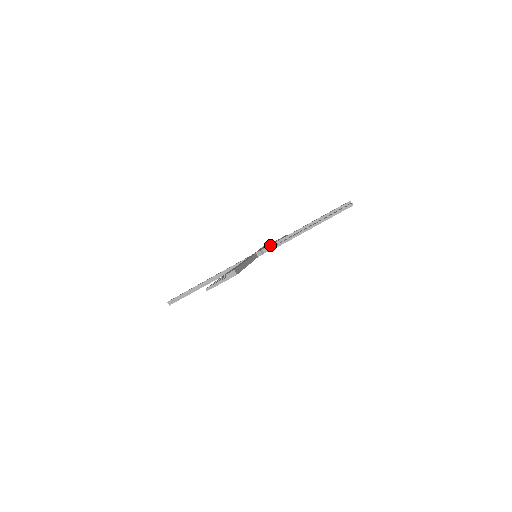
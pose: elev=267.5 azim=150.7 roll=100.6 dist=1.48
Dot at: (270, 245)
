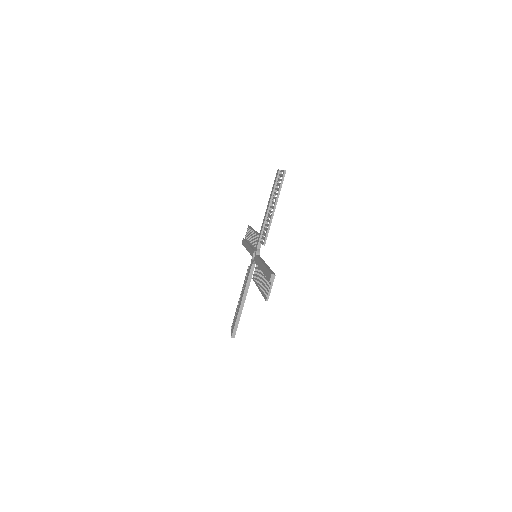
Dot at: (258, 241)
